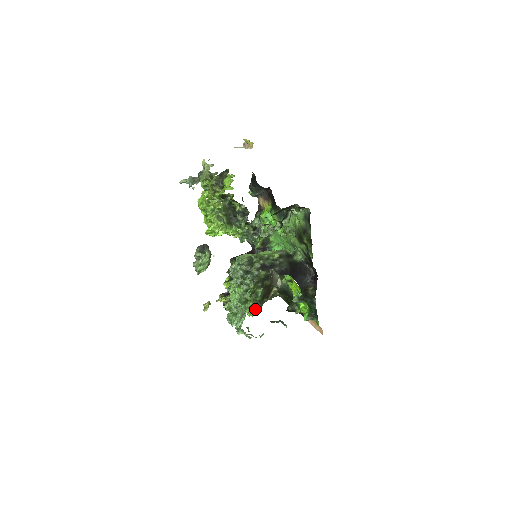
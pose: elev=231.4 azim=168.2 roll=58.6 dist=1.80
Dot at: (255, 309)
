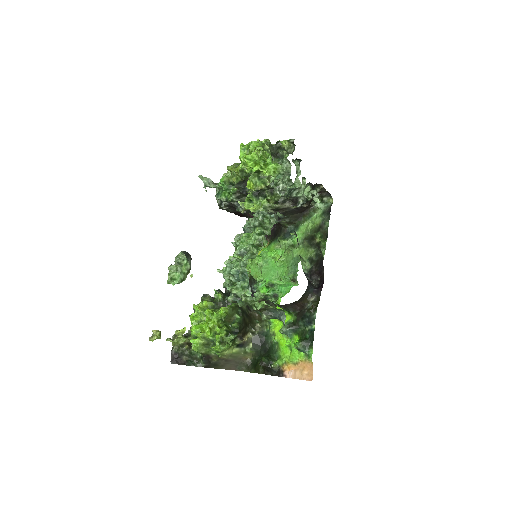
Dot at: (225, 341)
